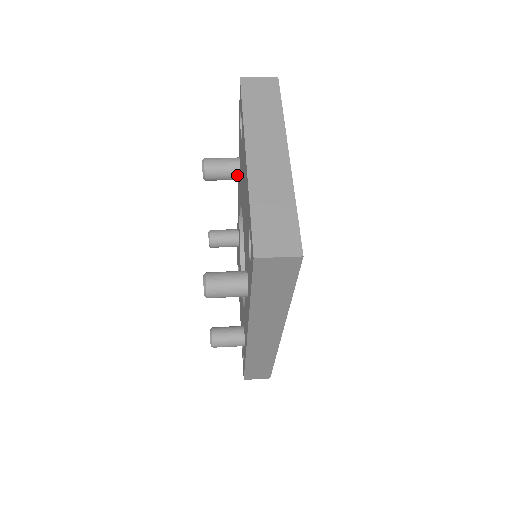
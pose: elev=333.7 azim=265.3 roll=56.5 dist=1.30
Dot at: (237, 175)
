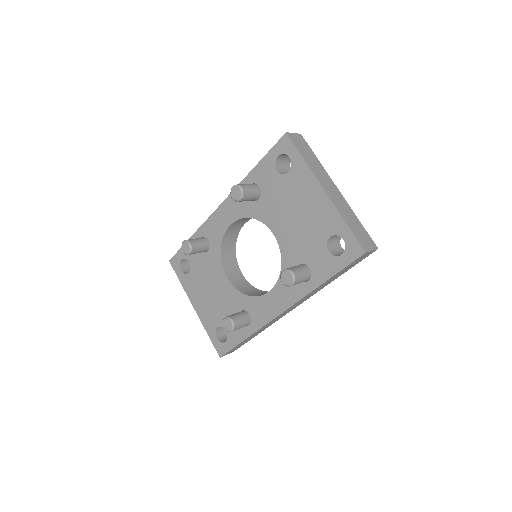
Dot at: (258, 197)
